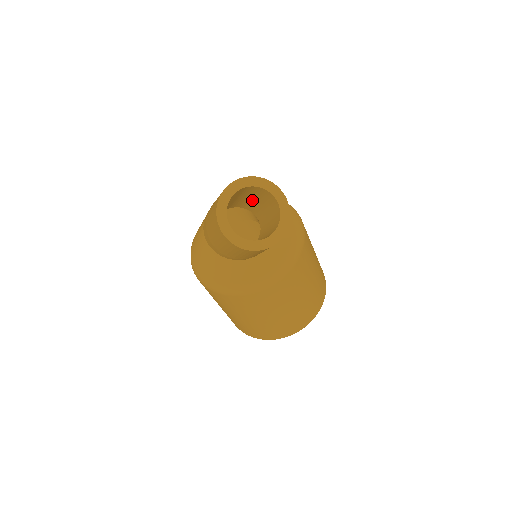
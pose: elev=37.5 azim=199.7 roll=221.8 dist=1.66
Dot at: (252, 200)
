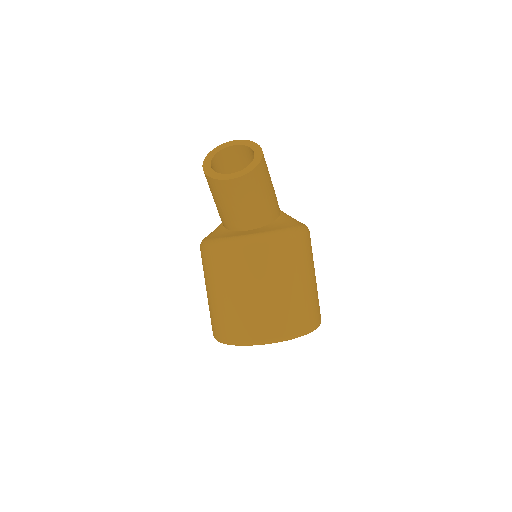
Dot at: occluded
